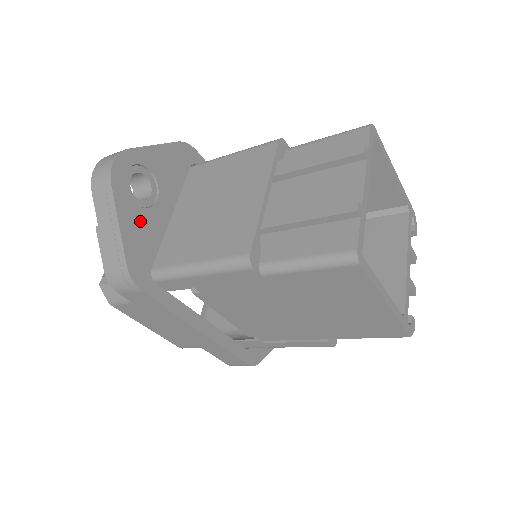
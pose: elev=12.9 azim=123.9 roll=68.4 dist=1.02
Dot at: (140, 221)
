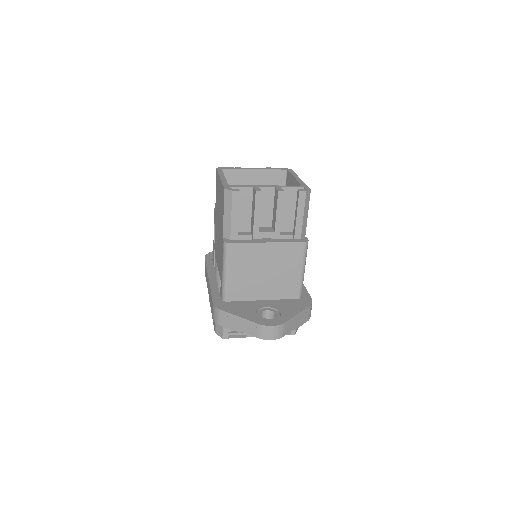
Dot at: occluded
